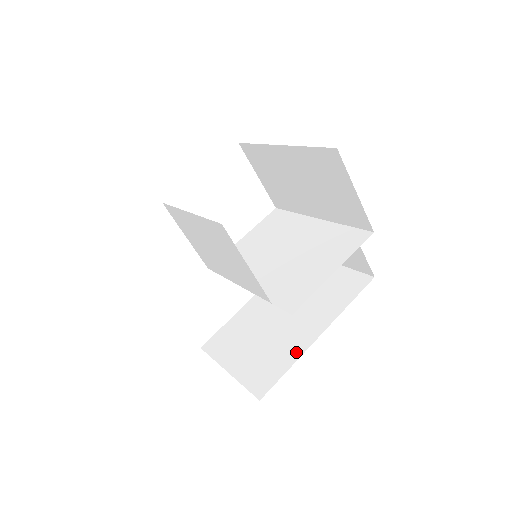
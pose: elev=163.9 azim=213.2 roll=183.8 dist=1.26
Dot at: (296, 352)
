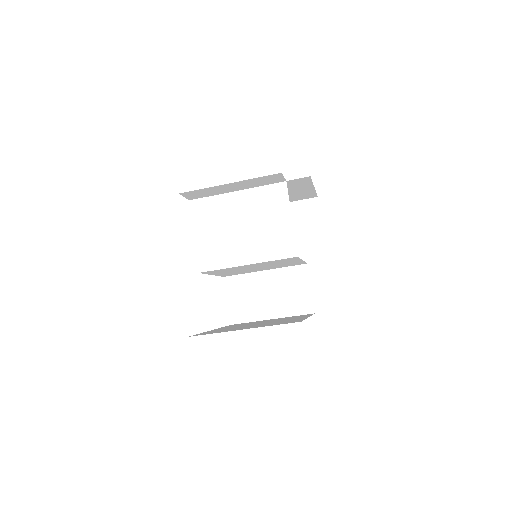
Dot at: occluded
